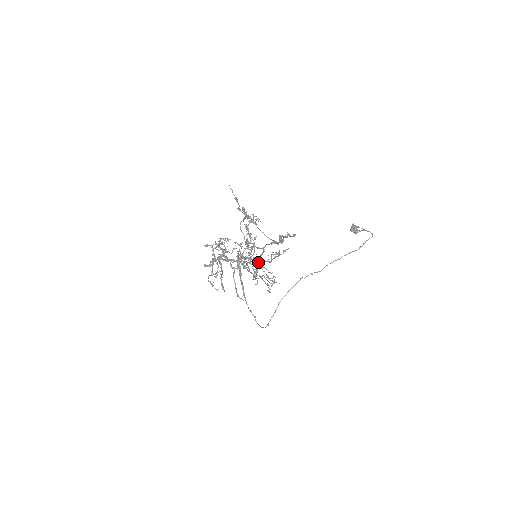
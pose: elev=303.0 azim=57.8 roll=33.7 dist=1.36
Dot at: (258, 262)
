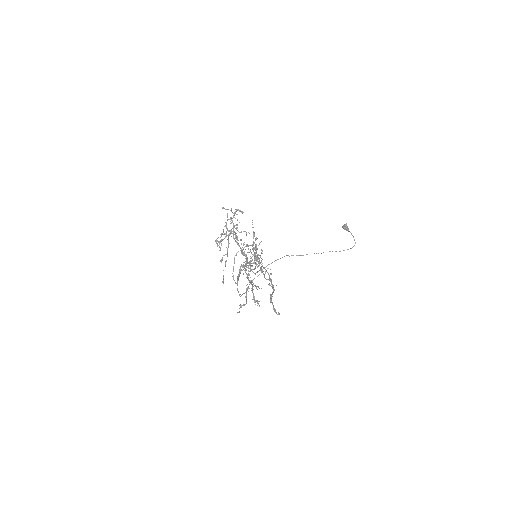
Dot at: (254, 273)
